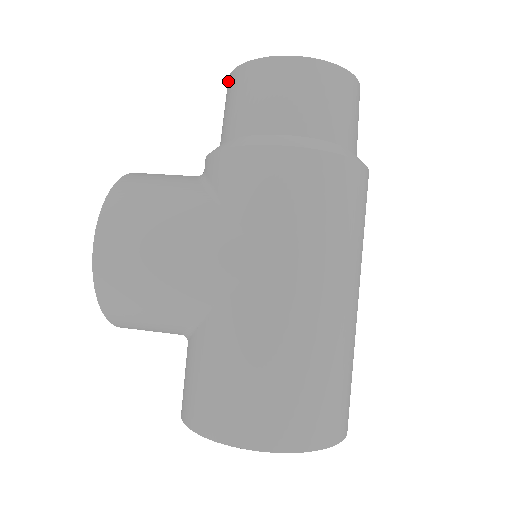
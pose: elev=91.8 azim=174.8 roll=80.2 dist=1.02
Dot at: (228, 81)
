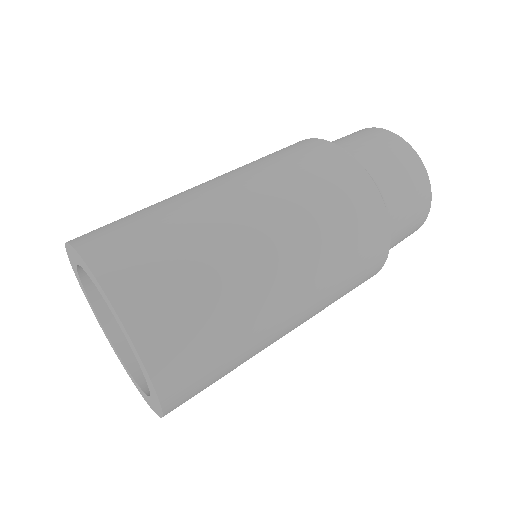
Dot at: occluded
